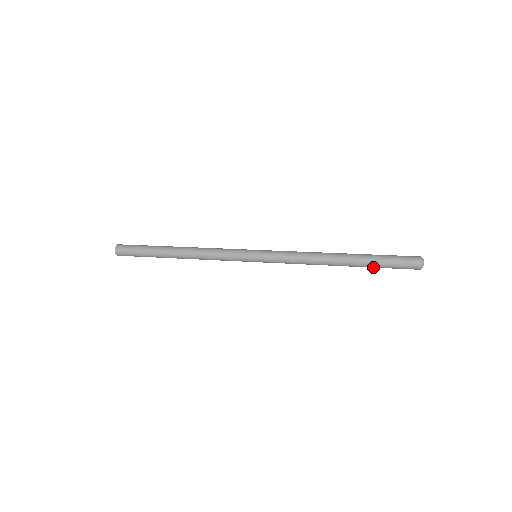
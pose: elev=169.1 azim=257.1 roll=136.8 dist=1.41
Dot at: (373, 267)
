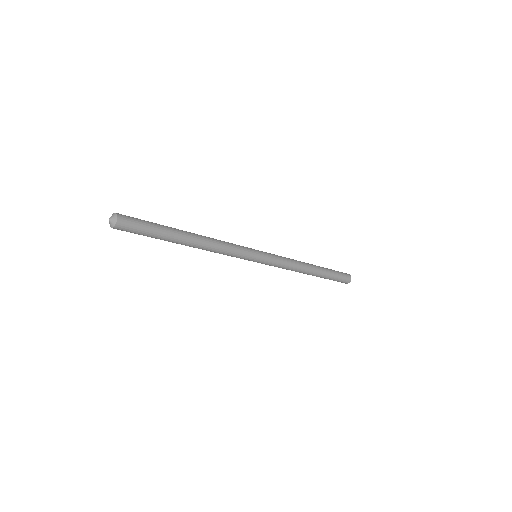
Dot at: (328, 278)
